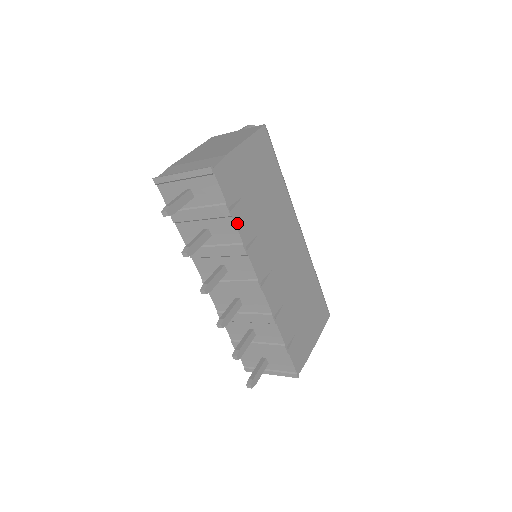
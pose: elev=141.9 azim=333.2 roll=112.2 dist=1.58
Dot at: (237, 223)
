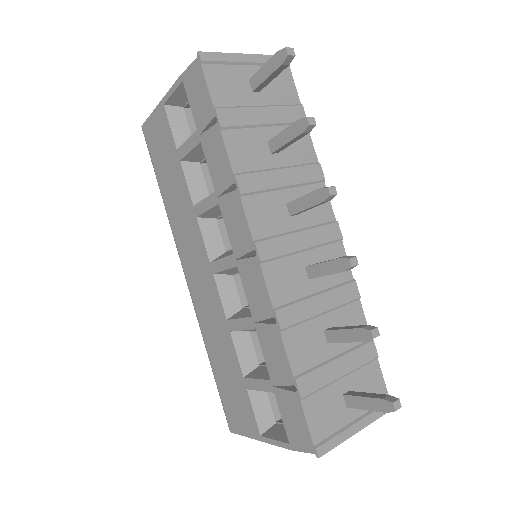
Dot at: (307, 138)
